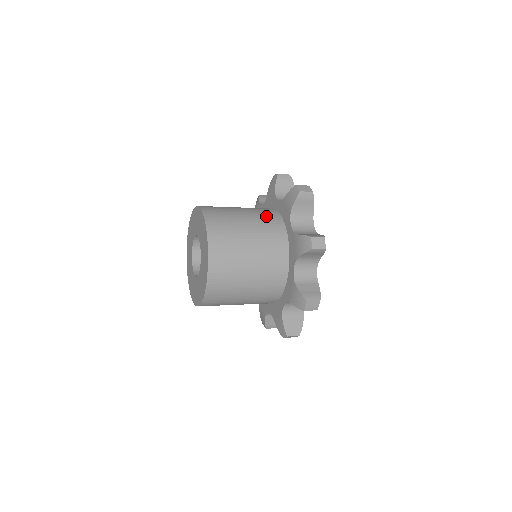
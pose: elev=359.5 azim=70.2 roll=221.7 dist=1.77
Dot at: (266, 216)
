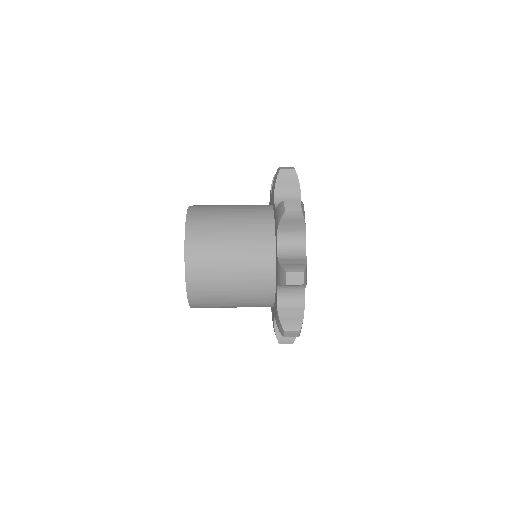
Dot at: (257, 265)
